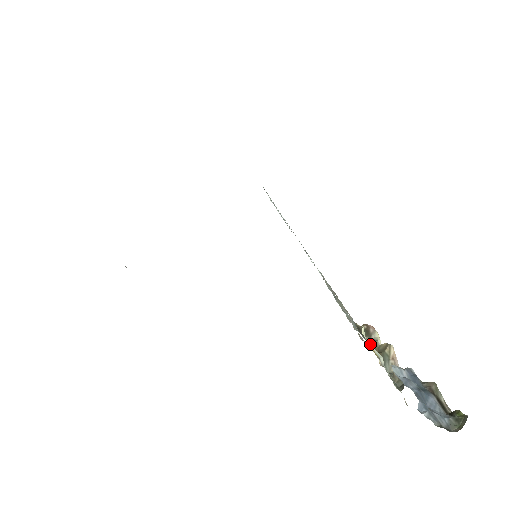
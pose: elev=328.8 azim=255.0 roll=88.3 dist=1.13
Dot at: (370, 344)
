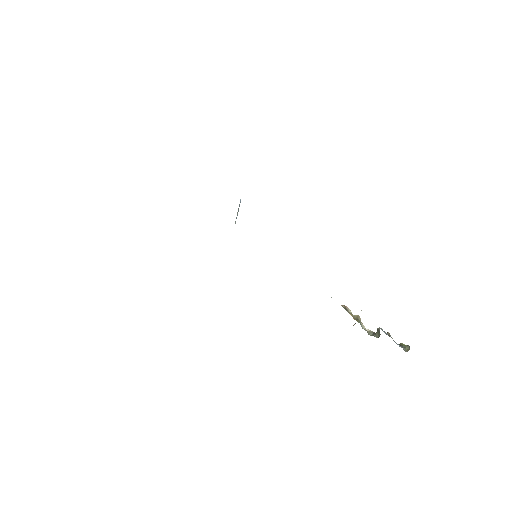
Dot at: (352, 316)
